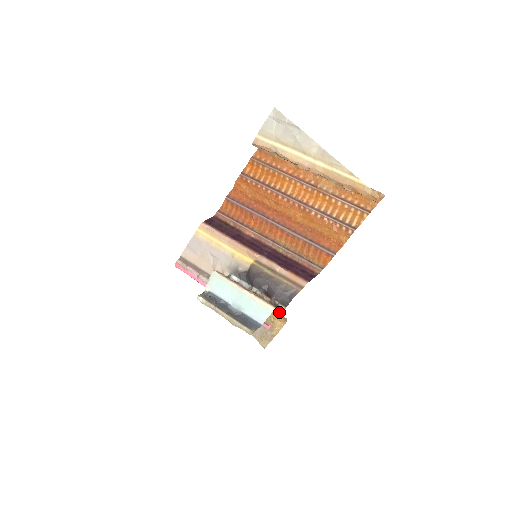
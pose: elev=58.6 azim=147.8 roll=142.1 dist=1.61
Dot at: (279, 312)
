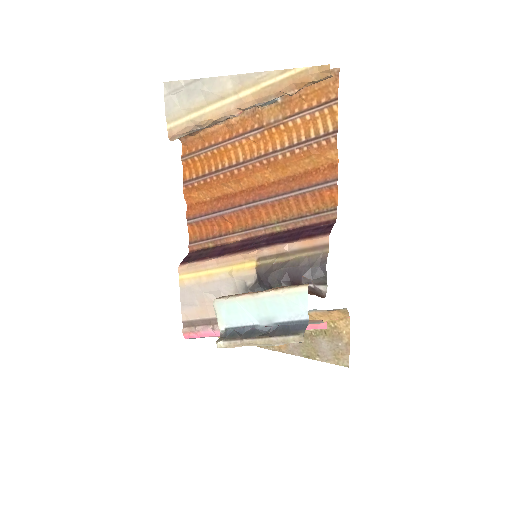
Dot at: (323, 296)
